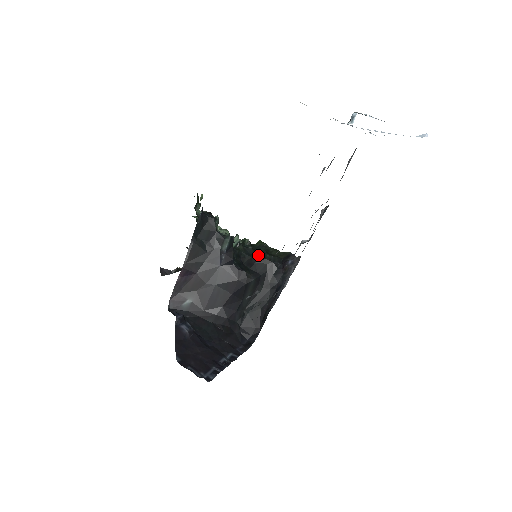
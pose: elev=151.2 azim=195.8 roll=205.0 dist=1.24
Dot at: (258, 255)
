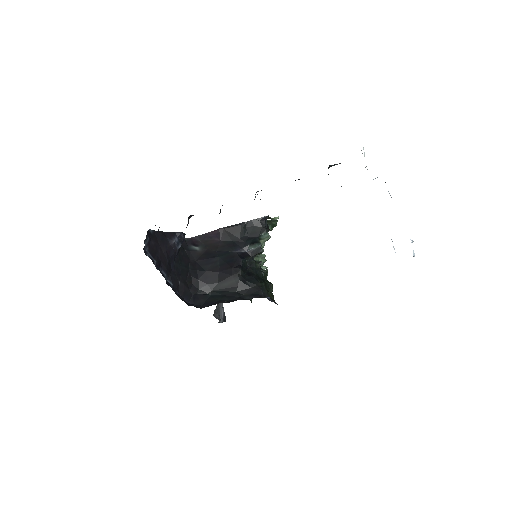
Dot at: (260, 278)
